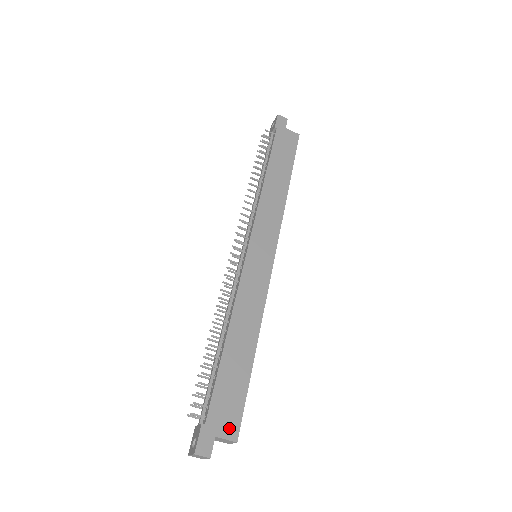
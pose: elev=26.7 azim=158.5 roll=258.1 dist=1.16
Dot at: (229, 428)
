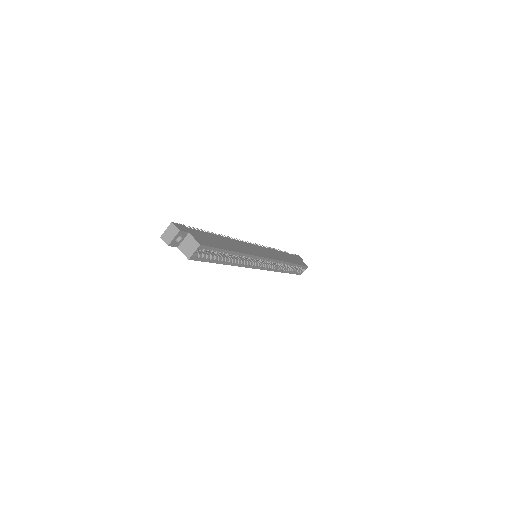
Dot at: (199, 240)
